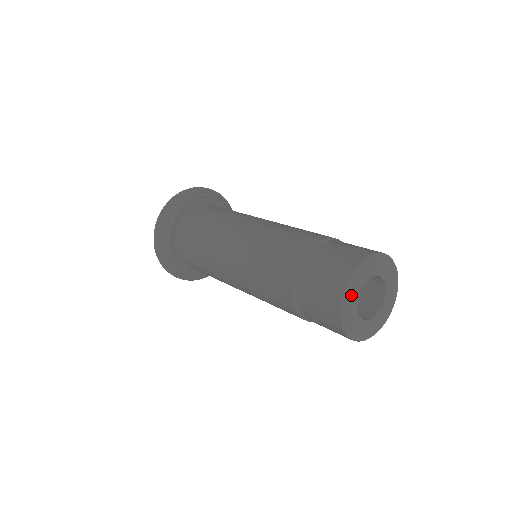
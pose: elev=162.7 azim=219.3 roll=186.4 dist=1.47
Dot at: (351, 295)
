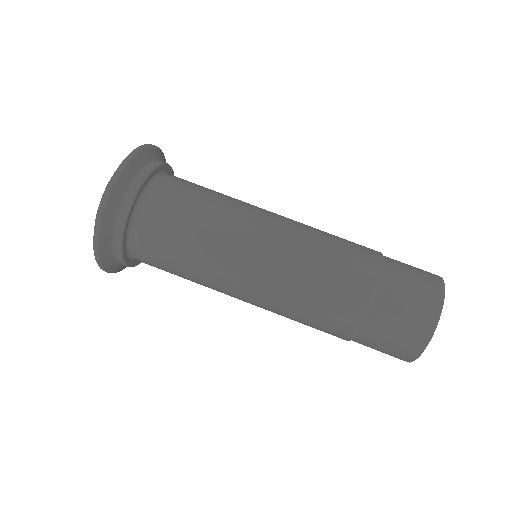
Dot at: occluded
